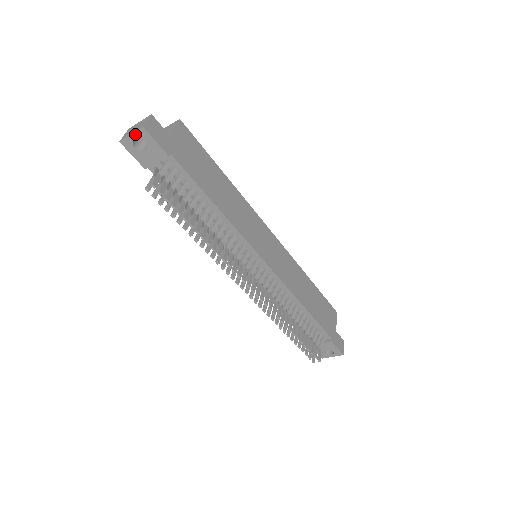
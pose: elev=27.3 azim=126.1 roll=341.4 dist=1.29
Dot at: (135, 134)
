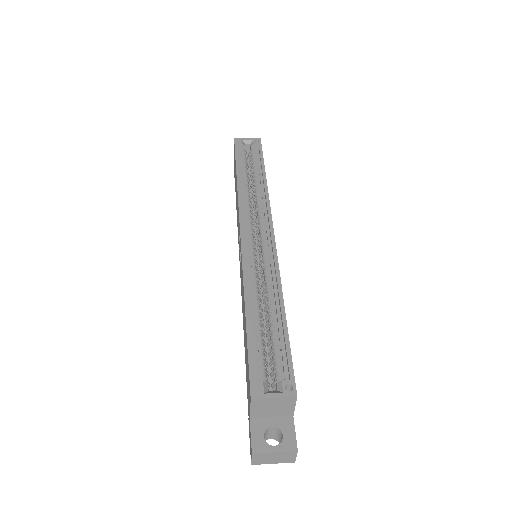
Dot at: (278, 461)
